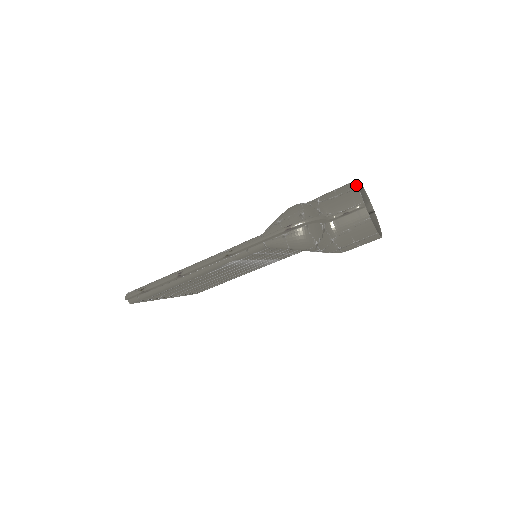
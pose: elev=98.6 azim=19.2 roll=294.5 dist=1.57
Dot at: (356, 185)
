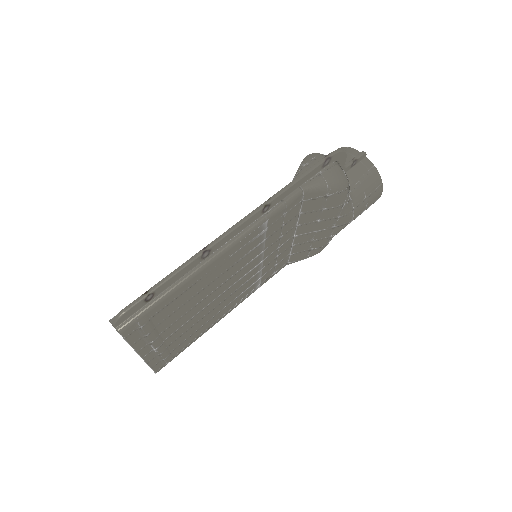
Dot at: (343, 147)
